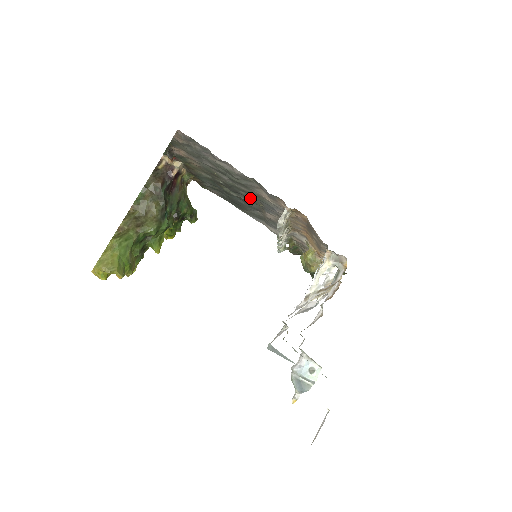
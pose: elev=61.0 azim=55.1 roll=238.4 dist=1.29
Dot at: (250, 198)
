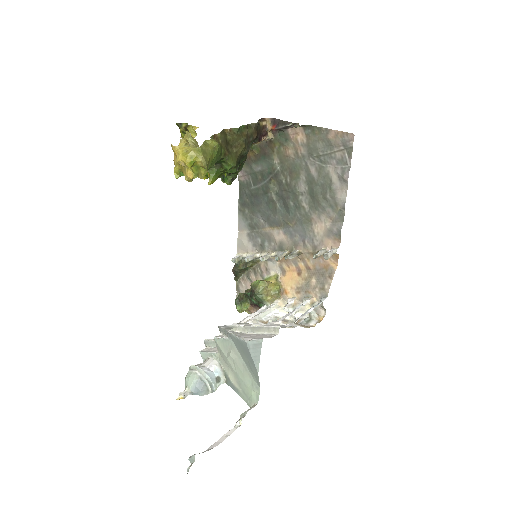
Dot at: (291, 212)
